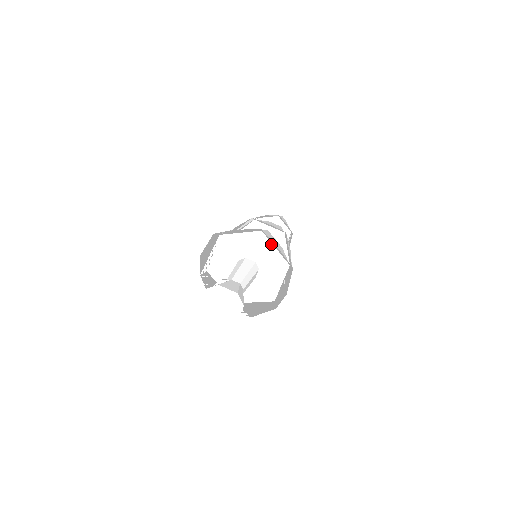
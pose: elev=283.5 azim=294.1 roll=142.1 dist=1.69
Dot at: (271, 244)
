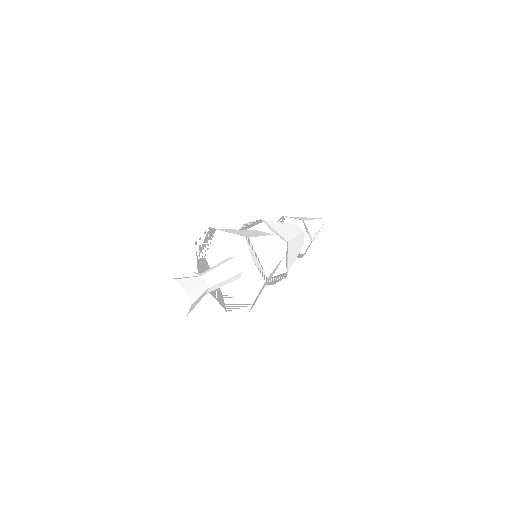
Dot at: (255, 253)
